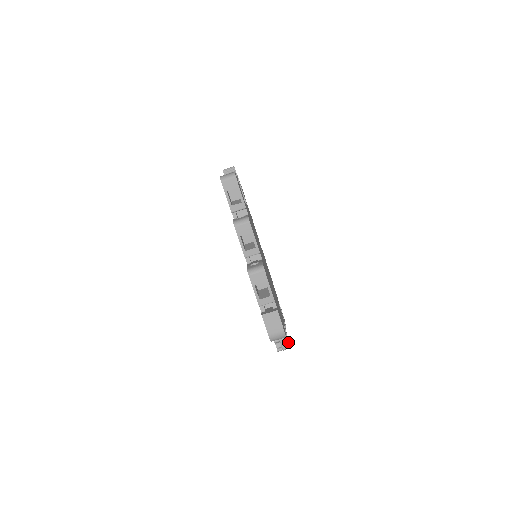
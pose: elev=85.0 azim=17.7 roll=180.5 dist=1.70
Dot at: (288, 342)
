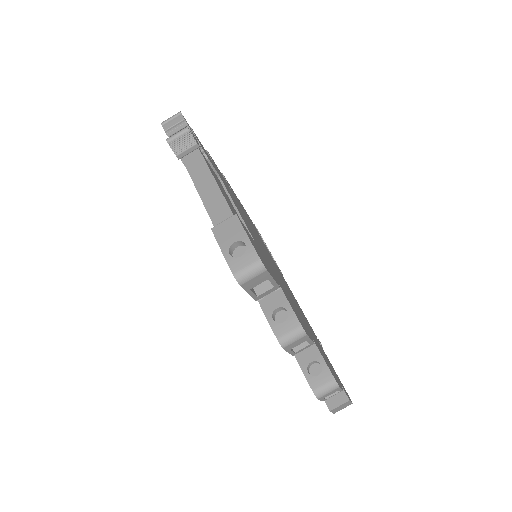
Dot at: occluded
